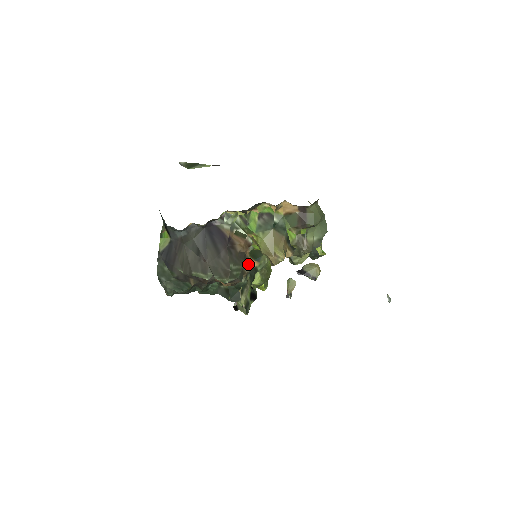
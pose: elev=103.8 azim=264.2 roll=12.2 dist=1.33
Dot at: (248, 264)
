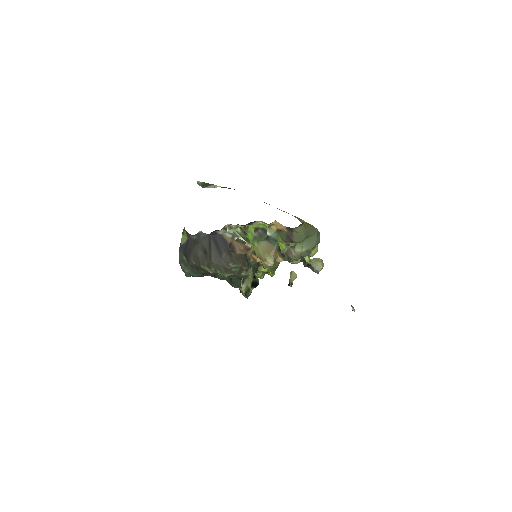
Dot at: (251, 260)
